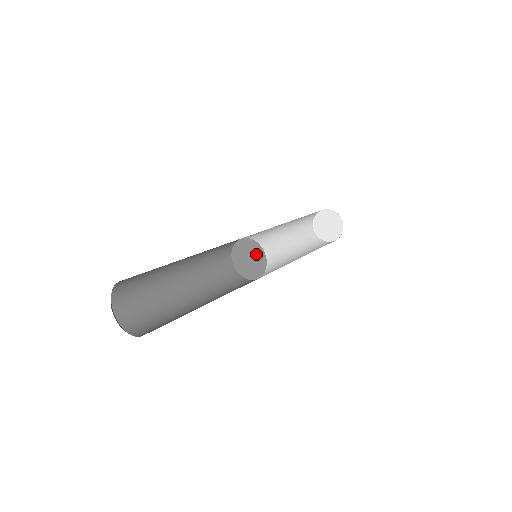
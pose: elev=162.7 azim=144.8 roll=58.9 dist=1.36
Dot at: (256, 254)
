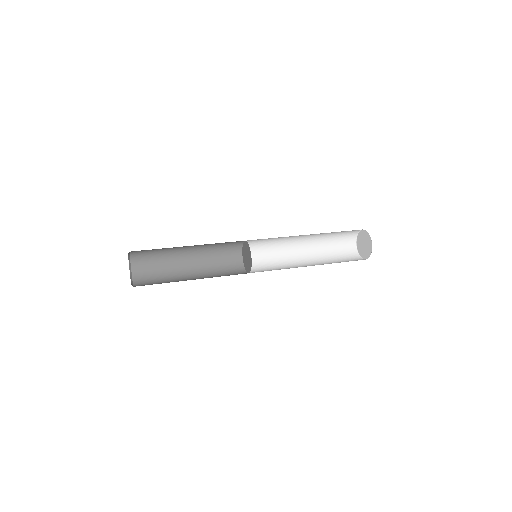
Dot at: (249, 260)
